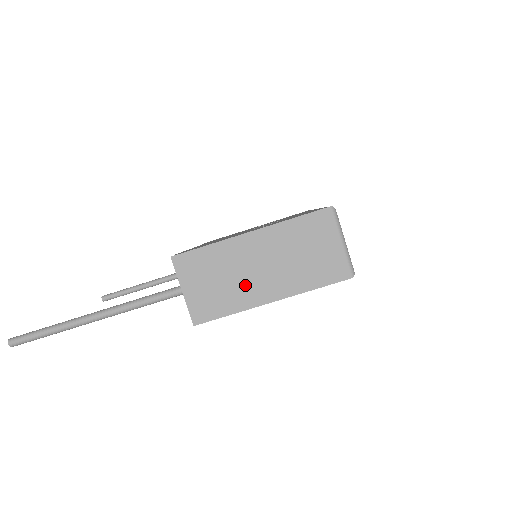
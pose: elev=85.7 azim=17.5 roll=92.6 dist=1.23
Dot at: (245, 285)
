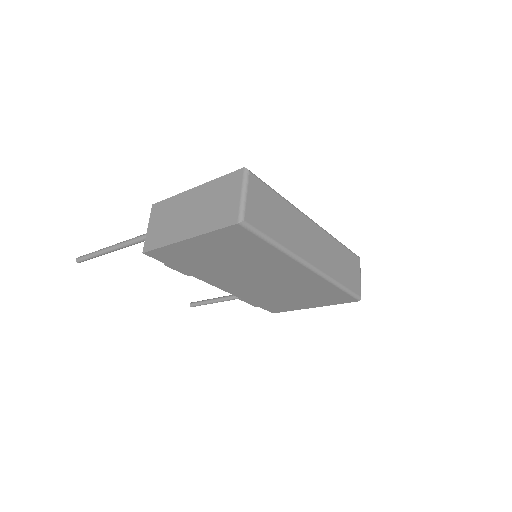
Dot at: (177, 225)
